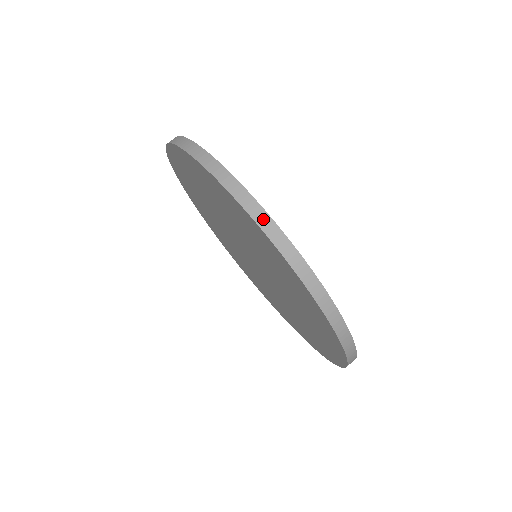
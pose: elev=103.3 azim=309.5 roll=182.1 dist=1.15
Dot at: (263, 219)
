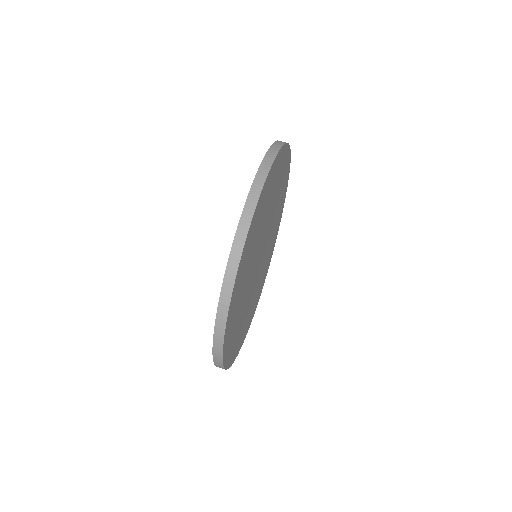
Dot at: (263, 172)
